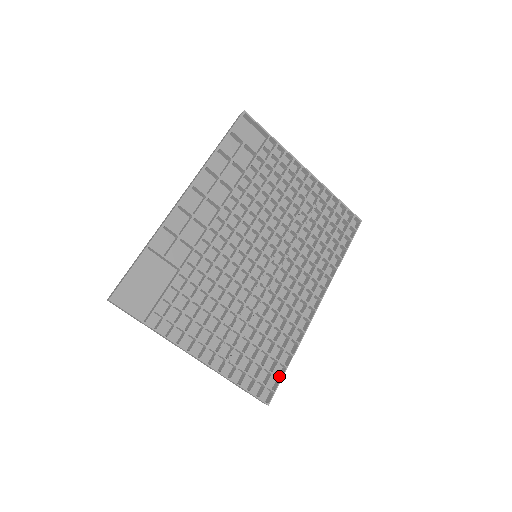
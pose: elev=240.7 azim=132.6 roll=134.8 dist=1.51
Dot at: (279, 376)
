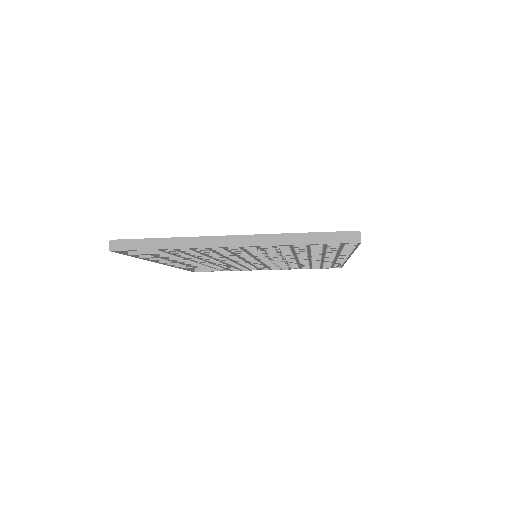
Dot at: occluded
